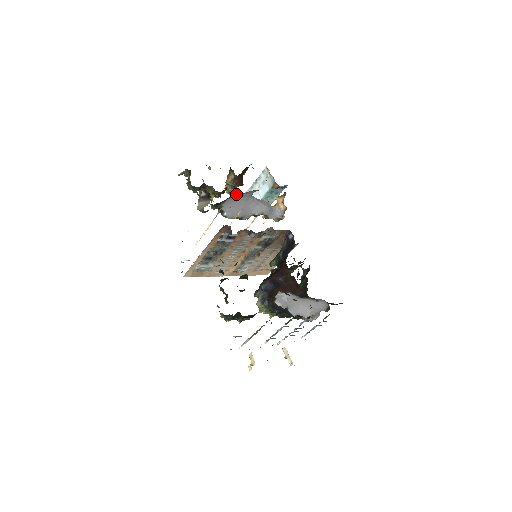
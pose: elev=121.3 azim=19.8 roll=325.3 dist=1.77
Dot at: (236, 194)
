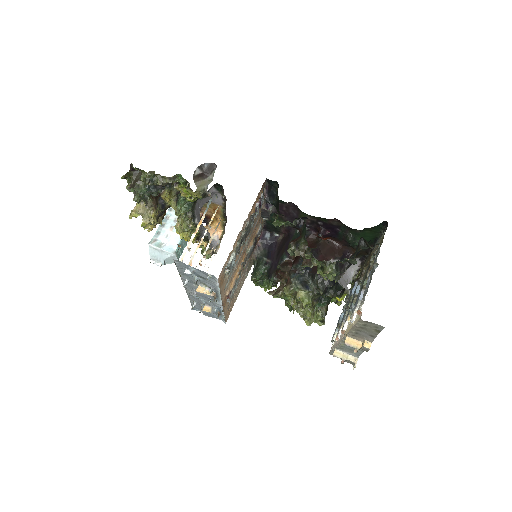
Dot at: (207, 191)
